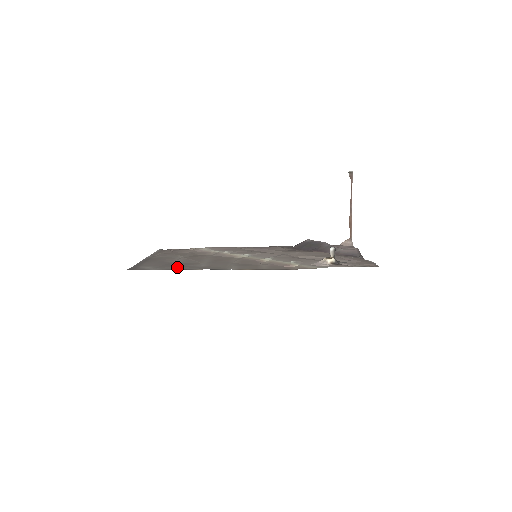
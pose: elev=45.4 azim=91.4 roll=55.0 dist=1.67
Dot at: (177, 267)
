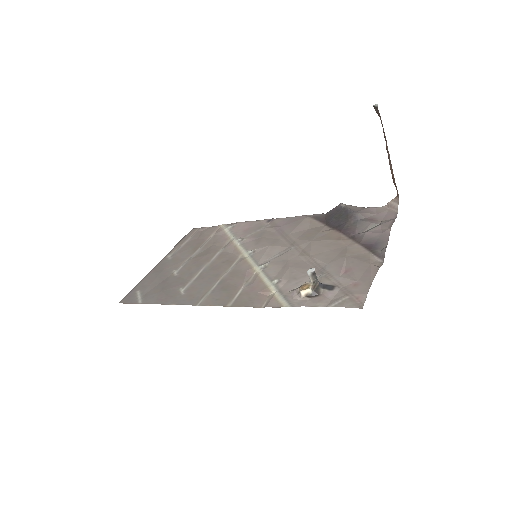
Dot at: (160, 296)
